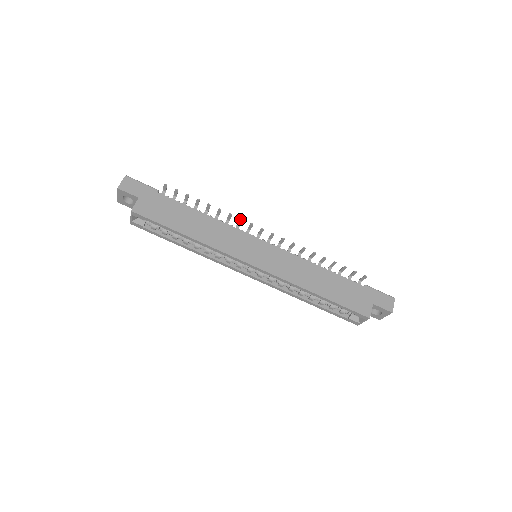
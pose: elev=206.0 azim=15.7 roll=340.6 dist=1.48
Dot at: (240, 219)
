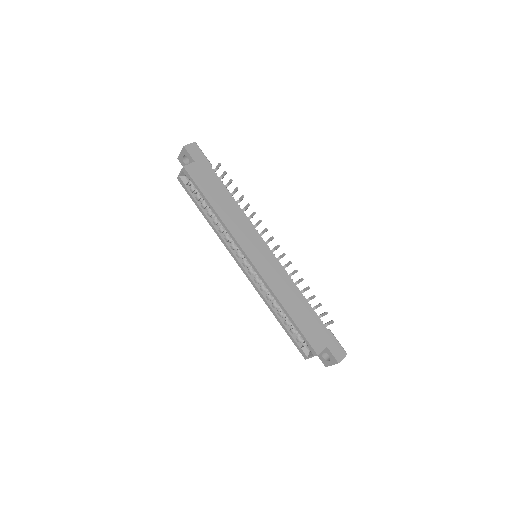
Dot at: (260, 220)
